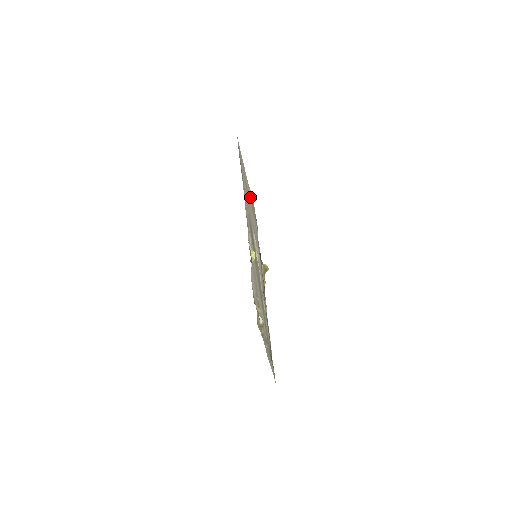
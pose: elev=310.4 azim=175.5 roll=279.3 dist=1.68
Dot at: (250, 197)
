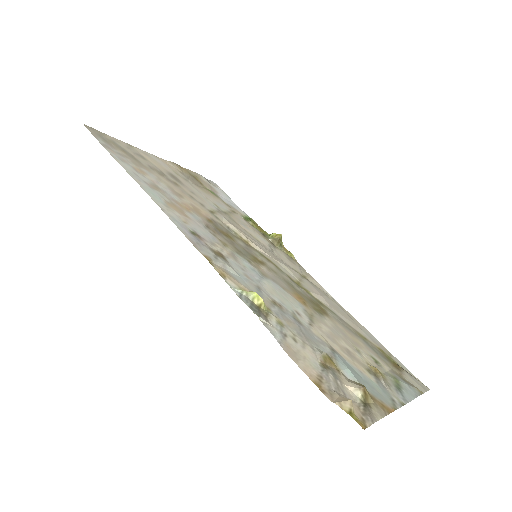
Dot at: (180, 173)
